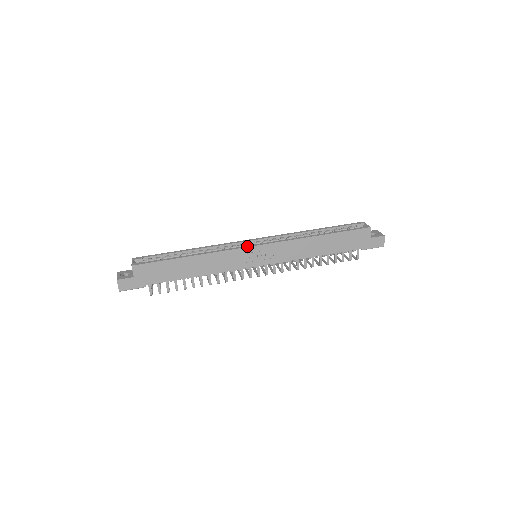
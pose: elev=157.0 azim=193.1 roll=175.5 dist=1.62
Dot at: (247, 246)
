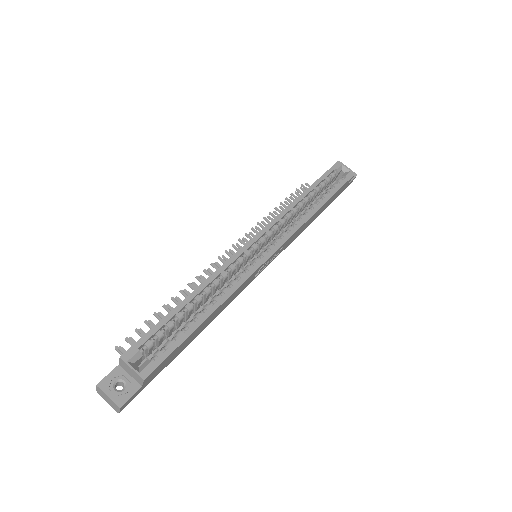
Dot at: (264, 260)
